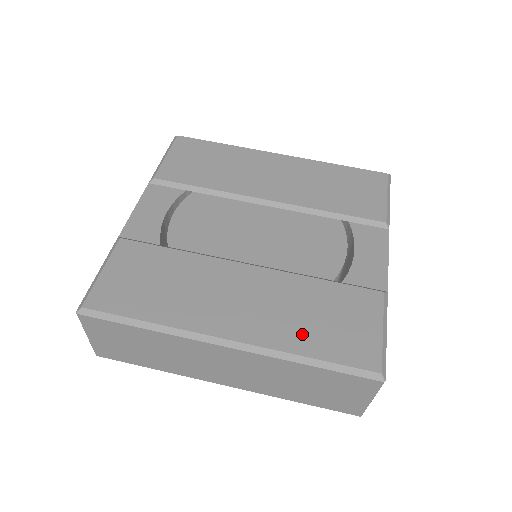
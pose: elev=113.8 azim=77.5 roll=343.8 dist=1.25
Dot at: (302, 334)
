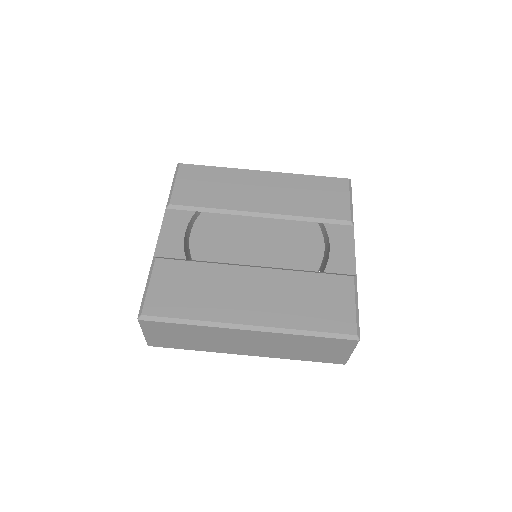
Dot at: (300, 315)
